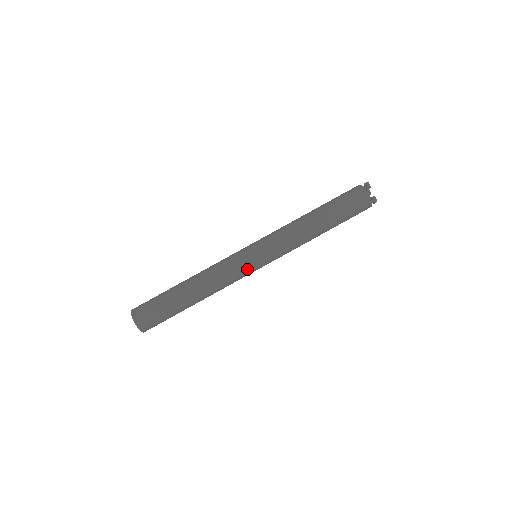
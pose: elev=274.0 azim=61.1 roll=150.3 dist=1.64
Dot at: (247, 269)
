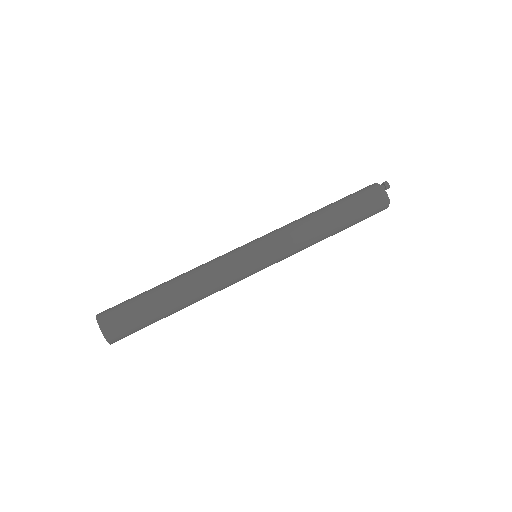
Dot at: (248, 275)
